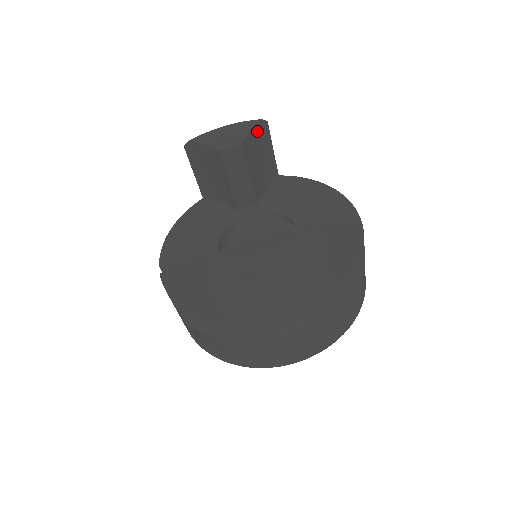
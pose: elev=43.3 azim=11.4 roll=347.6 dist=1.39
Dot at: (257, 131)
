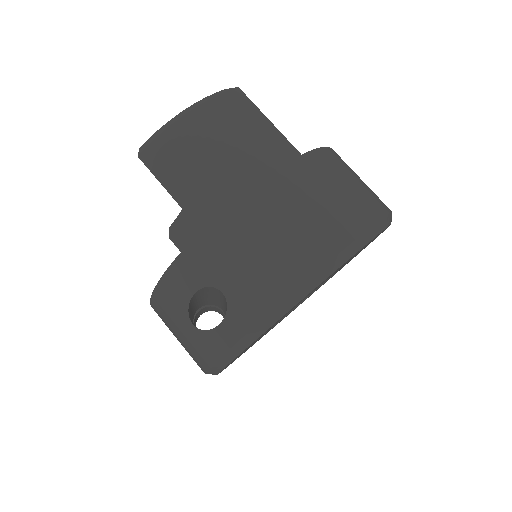
Dot at: occluded
